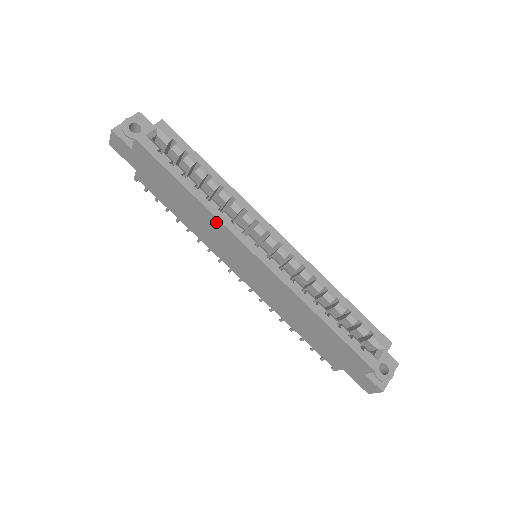
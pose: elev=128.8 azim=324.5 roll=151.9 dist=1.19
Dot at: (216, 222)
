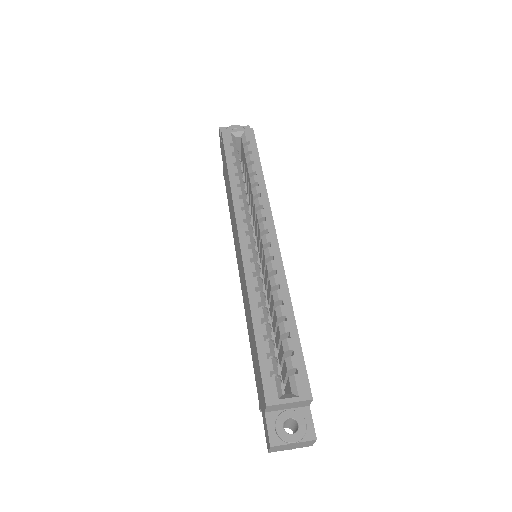
Dot at: occluded
